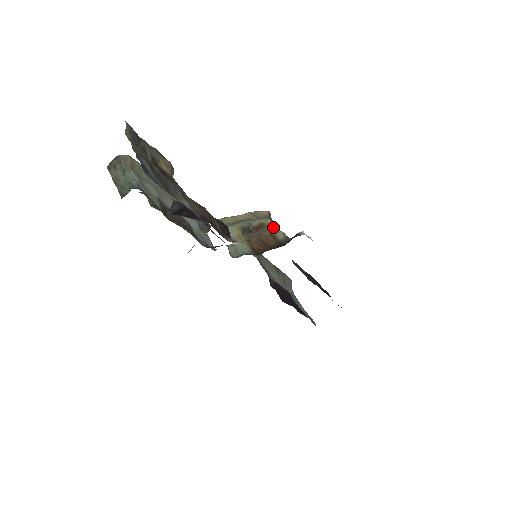
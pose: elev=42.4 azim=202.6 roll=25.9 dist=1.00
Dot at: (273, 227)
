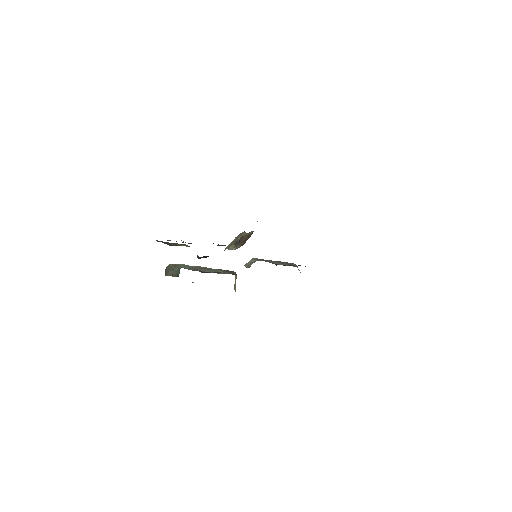
Dot at: (247, 233)
